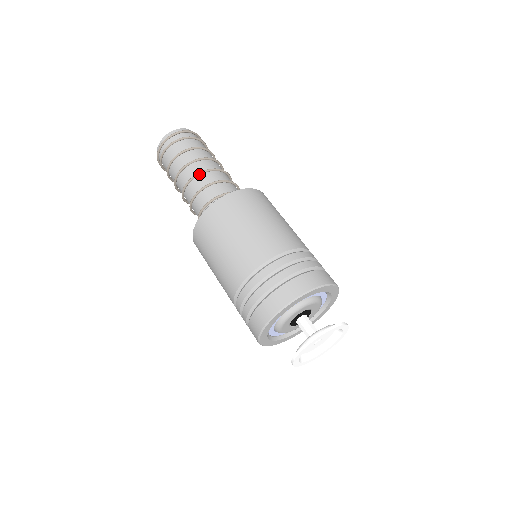
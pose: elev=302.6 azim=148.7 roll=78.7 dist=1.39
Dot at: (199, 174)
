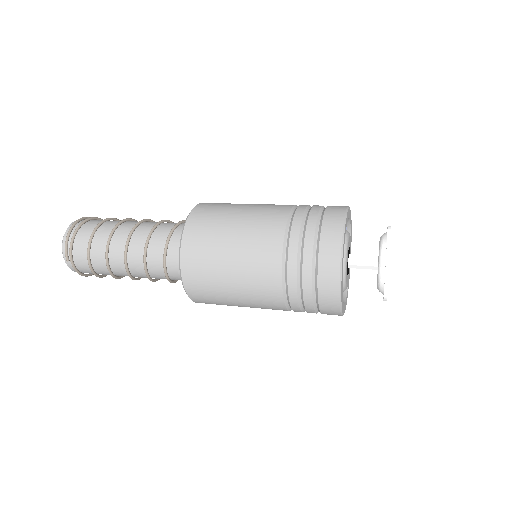
Dot at: occluded
